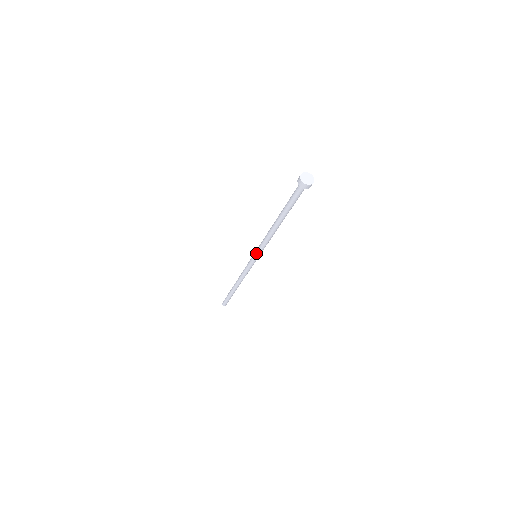
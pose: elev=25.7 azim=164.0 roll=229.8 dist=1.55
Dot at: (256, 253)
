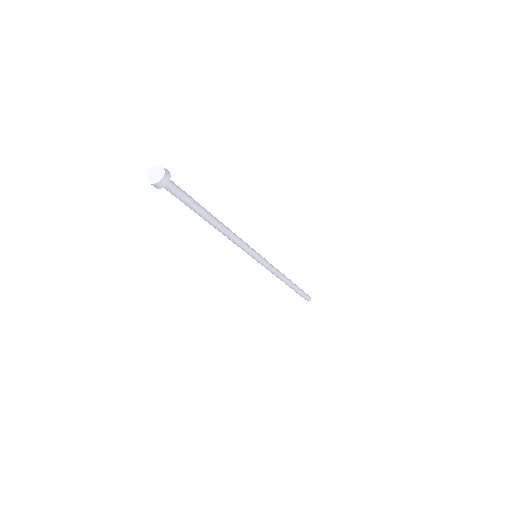
Dot at: (251, 256)
